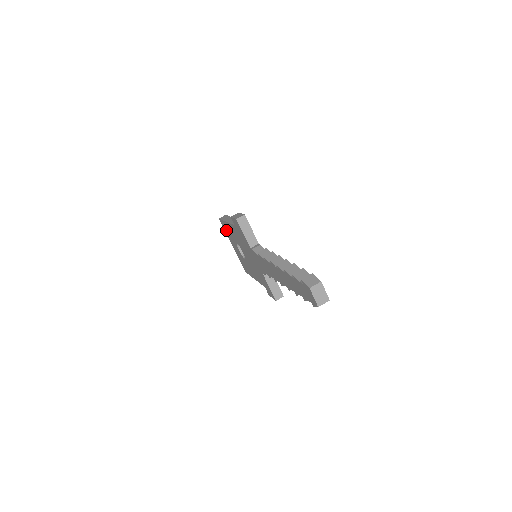
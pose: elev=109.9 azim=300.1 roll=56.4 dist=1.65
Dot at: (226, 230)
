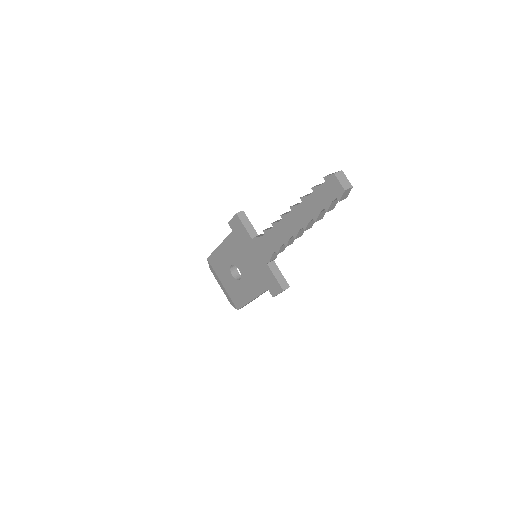
Dot at: (216, 264)
